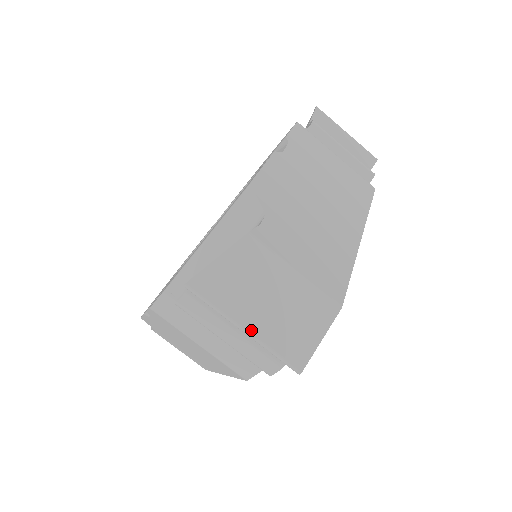
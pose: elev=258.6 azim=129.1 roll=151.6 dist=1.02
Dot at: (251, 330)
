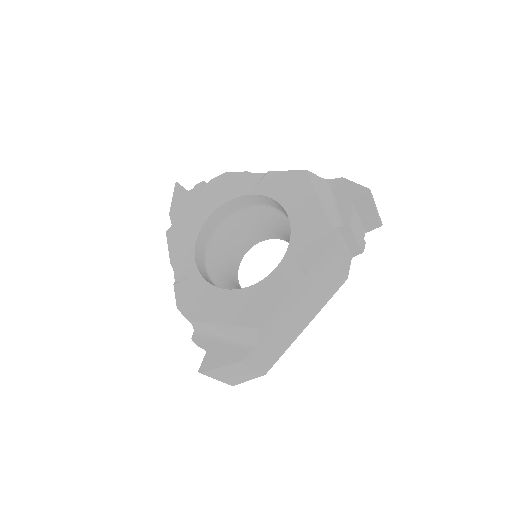
Dot at: (220, 380)
